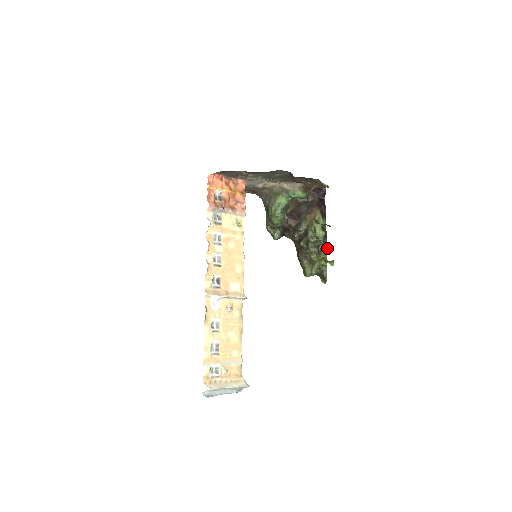
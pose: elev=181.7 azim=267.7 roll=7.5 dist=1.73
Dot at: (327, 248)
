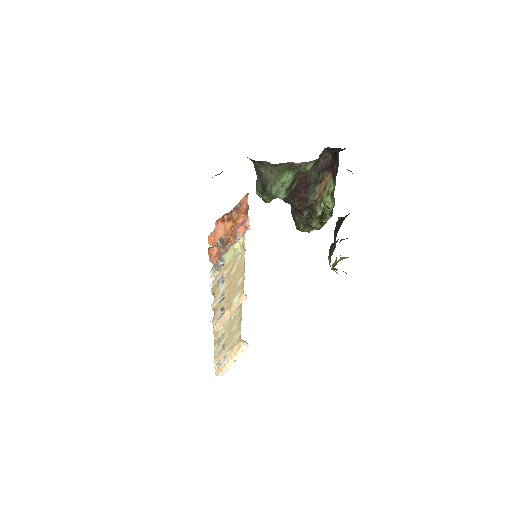
Dot at: occluded
